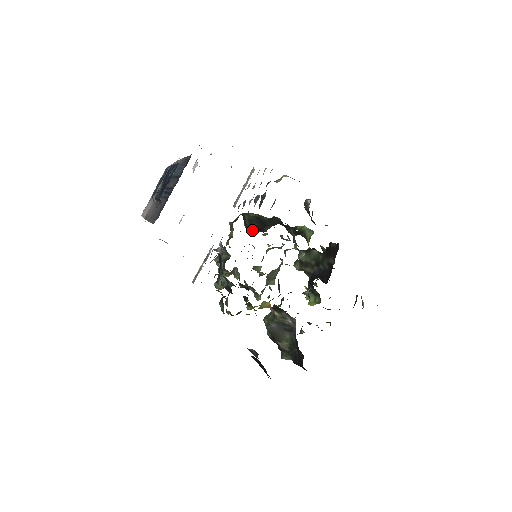
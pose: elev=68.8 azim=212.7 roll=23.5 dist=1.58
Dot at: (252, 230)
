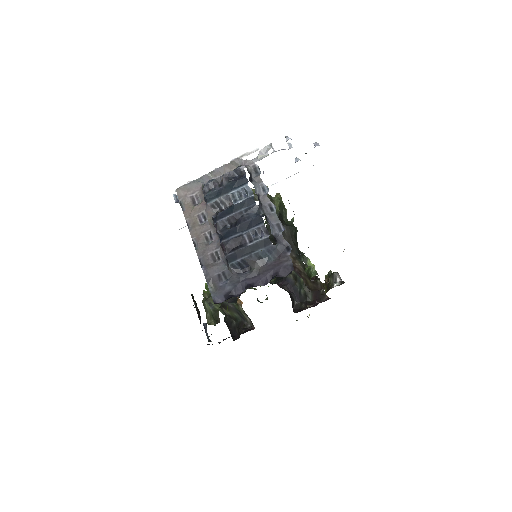
Dot at: occluded
